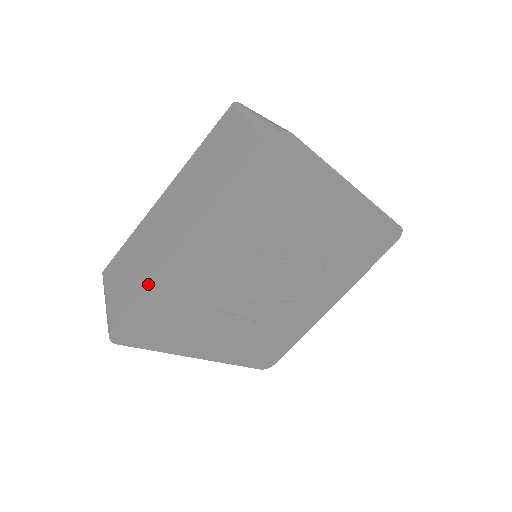
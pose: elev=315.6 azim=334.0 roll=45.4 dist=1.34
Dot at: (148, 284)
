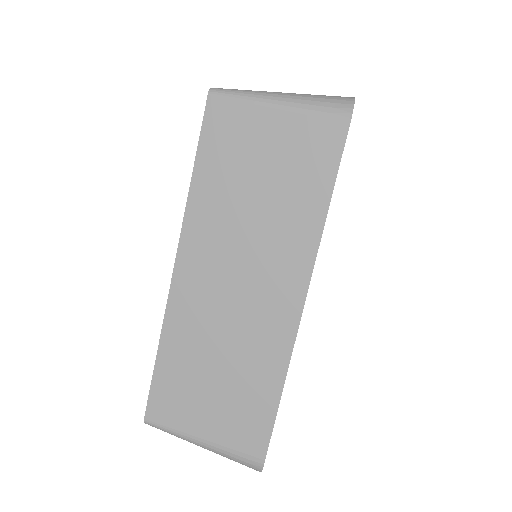
Dot at: (285, 379)
